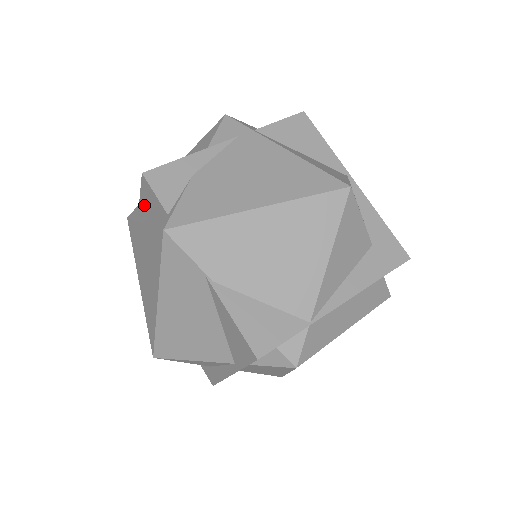
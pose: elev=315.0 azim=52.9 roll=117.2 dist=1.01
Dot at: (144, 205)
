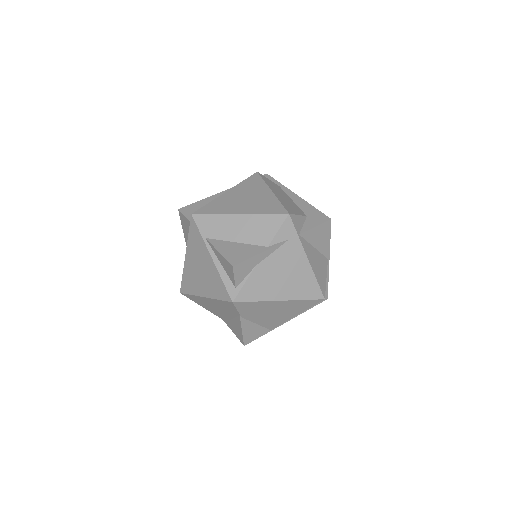
Dot at: (219, 256)
